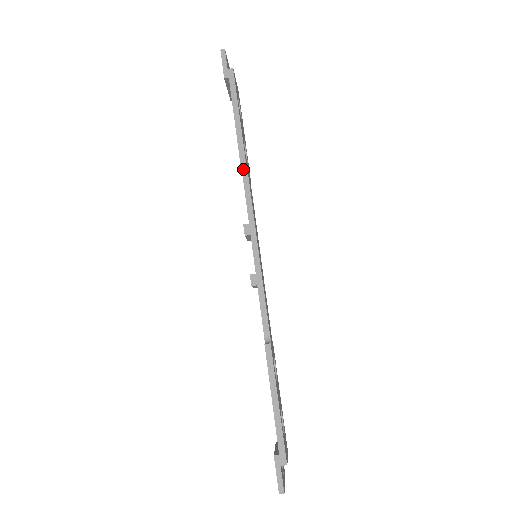
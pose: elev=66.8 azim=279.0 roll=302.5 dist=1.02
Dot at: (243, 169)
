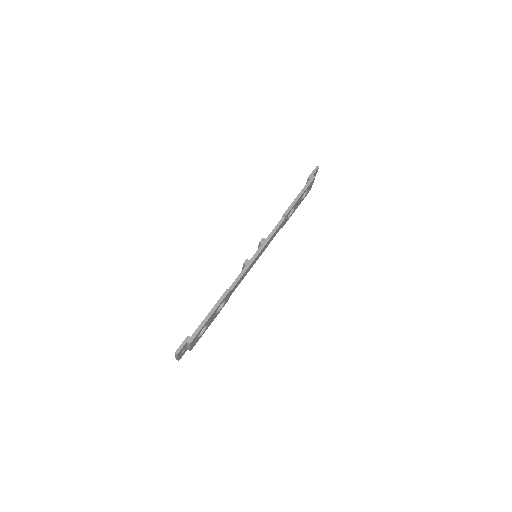
Dot at: (283, 217)
